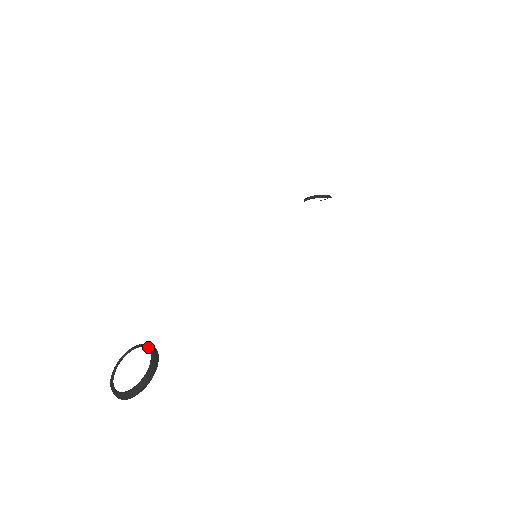
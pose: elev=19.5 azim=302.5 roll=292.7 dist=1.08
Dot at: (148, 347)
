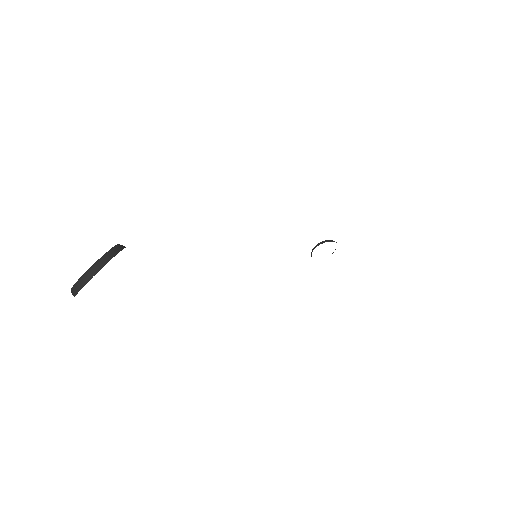
Dot at: occluded
